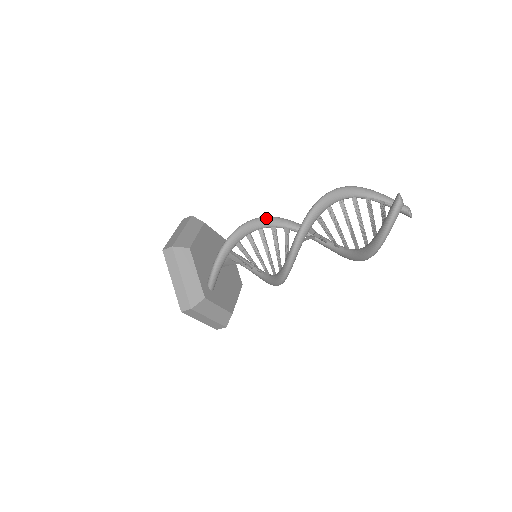
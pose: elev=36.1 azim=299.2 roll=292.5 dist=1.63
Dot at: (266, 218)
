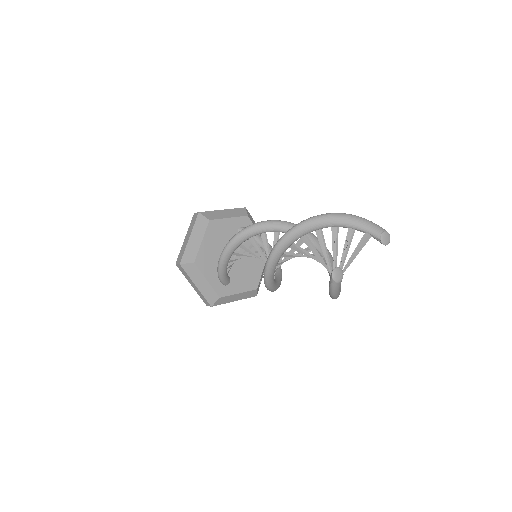
Dot at: (253, 228)
